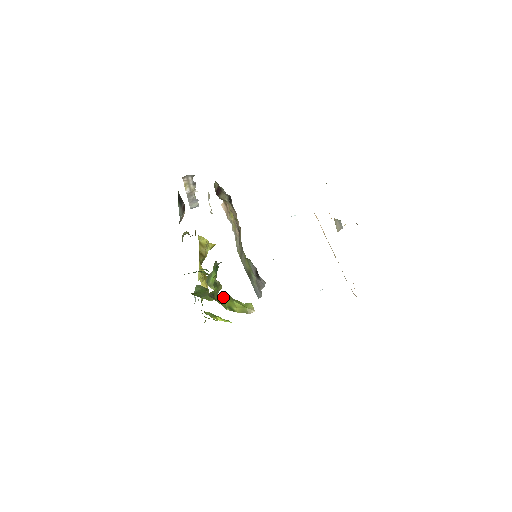
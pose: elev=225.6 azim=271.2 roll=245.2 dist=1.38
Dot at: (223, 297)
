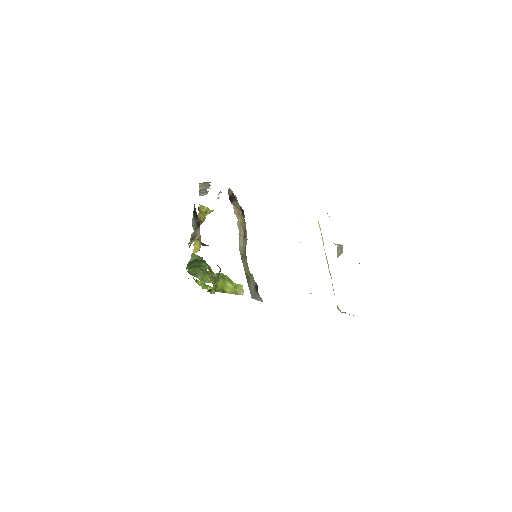
Dot at: occluded
